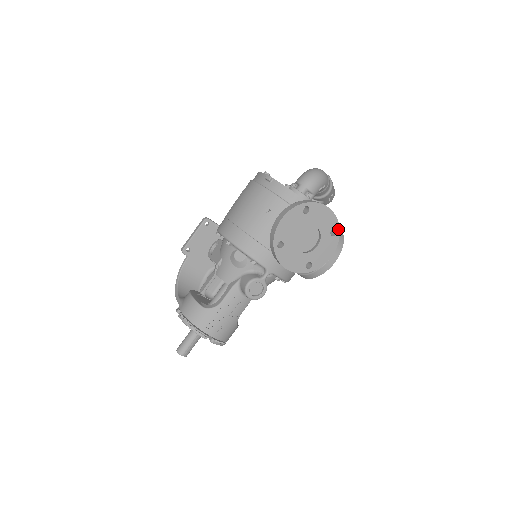
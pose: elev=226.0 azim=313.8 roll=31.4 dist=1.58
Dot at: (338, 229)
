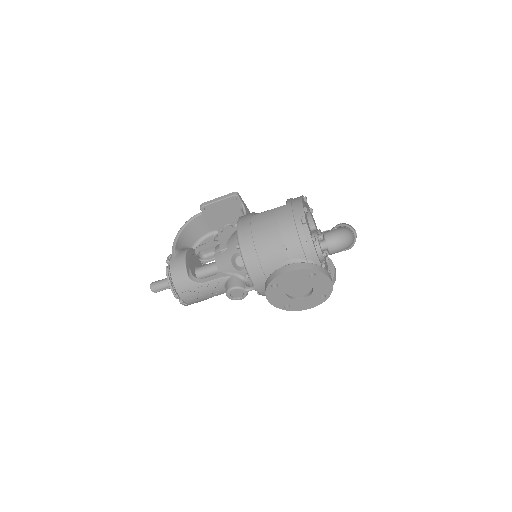
Dot at: (328, 296)
